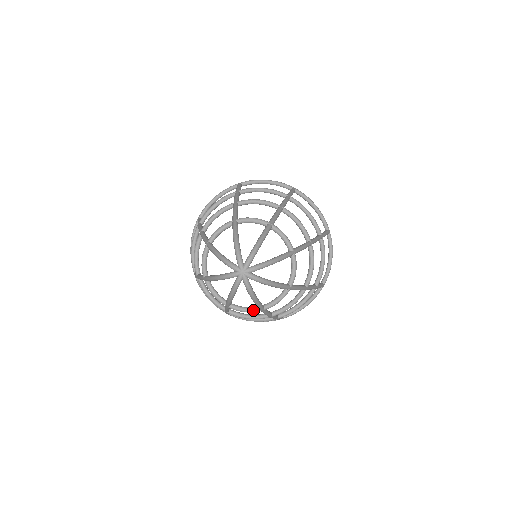
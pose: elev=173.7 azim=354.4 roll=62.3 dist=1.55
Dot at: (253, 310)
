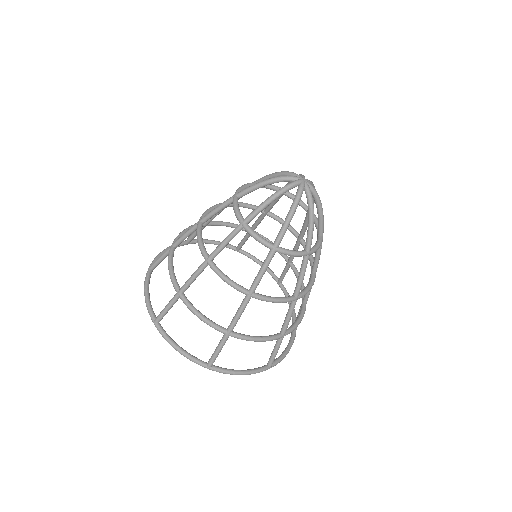
Dot at: (267, 241)
